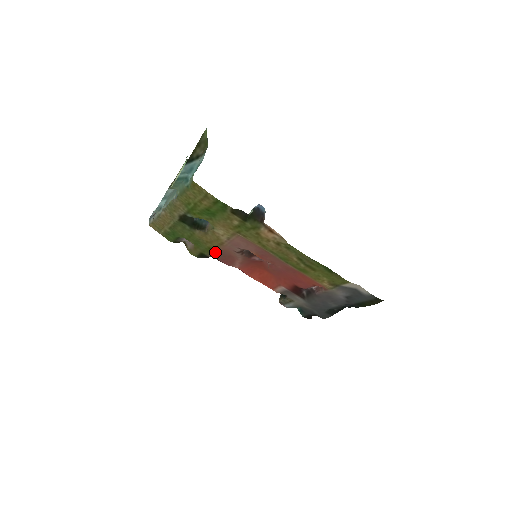
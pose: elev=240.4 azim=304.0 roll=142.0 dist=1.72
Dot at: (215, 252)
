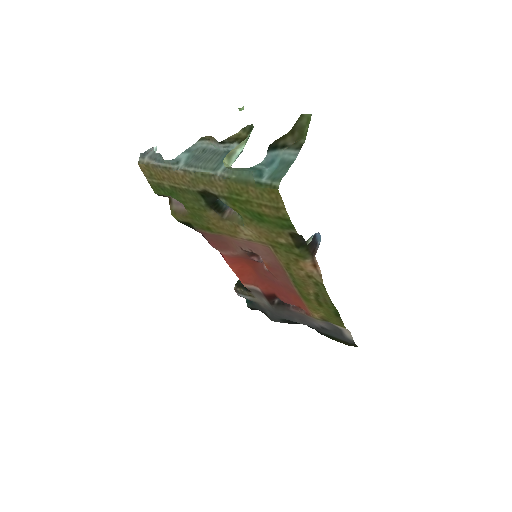
Dot at: (211, 233)
